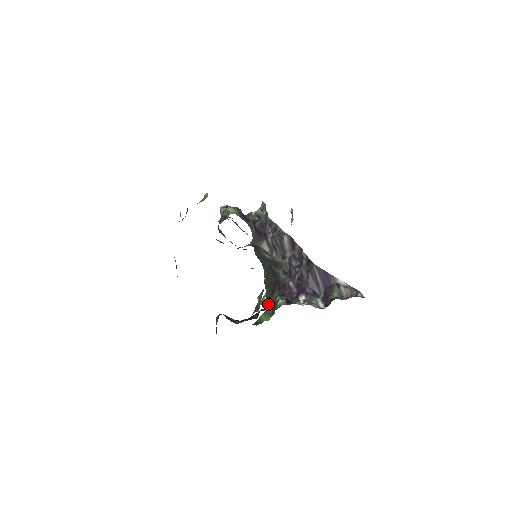
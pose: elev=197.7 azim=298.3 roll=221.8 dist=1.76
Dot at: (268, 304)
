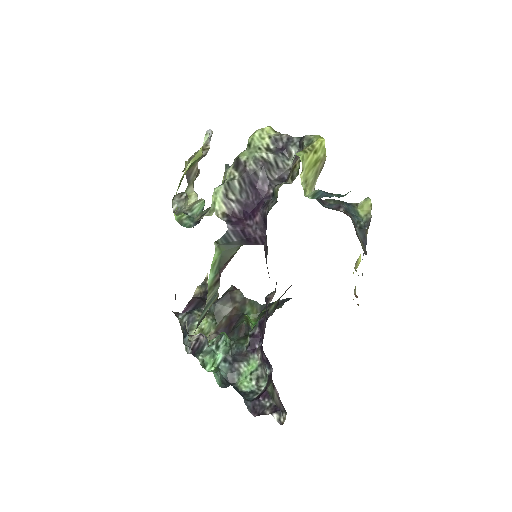
Dot at: occluded
